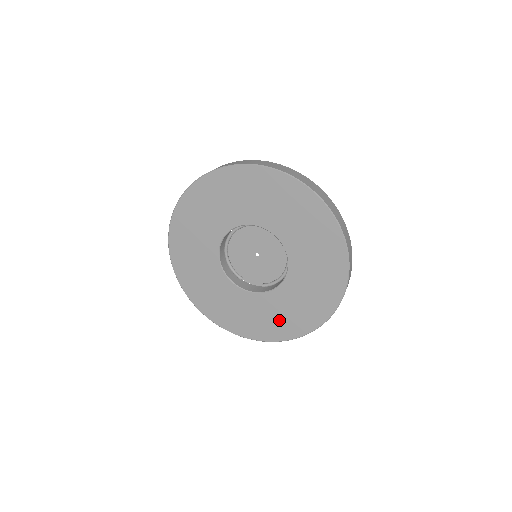
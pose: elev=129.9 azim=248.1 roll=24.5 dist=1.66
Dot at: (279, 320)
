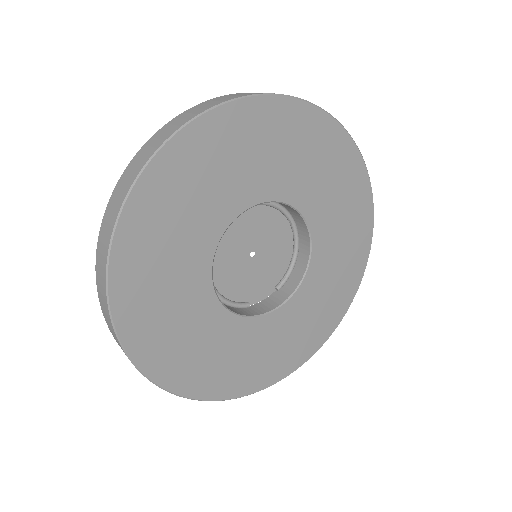
Dot at: (323, 309)
